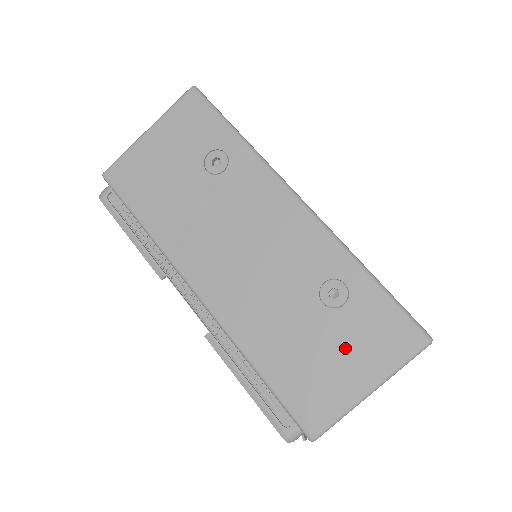
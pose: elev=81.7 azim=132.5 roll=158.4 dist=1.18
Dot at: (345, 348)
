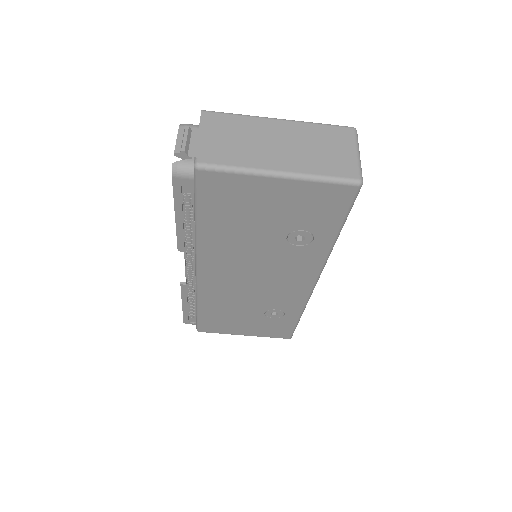
Dot at: (253, 325)
